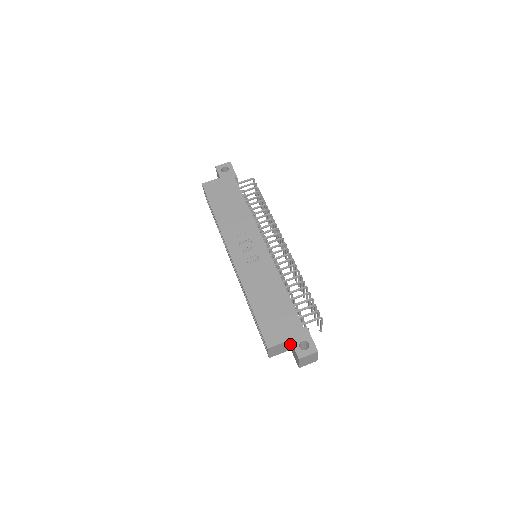
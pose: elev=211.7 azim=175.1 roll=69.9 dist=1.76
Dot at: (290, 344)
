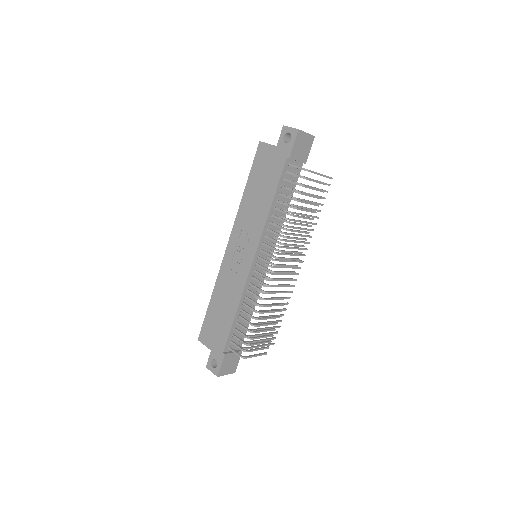
Dot at: occluded
